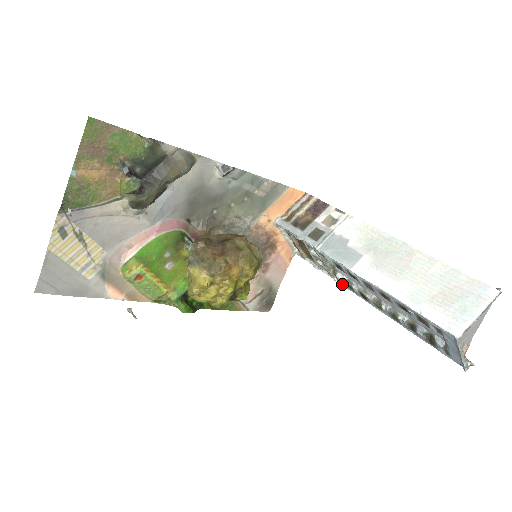
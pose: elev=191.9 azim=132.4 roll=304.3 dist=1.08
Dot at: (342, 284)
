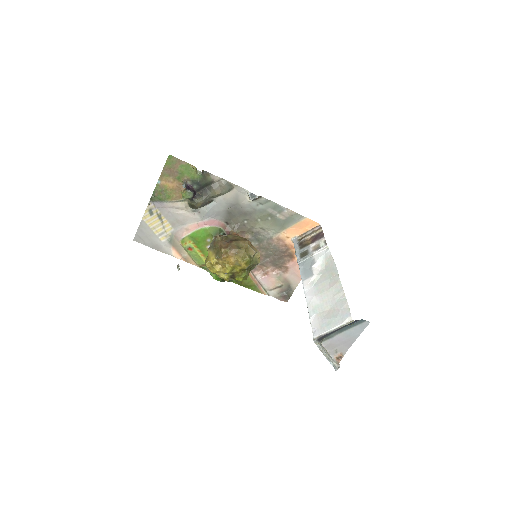
Dot at: occluded
